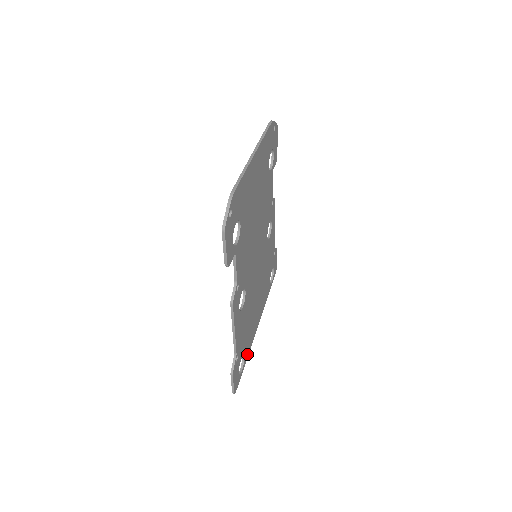
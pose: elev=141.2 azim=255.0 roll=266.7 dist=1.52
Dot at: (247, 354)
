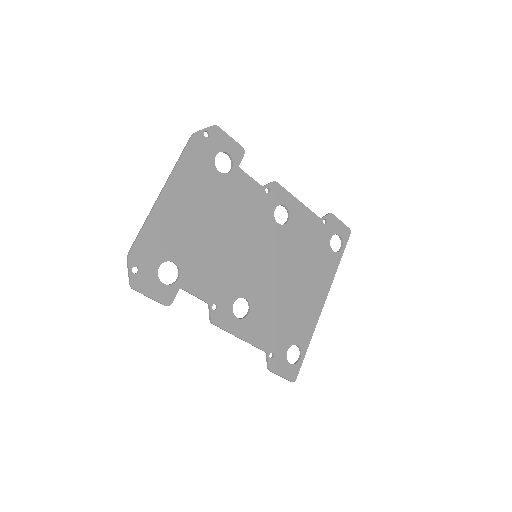
Dot at: (307, 339)
